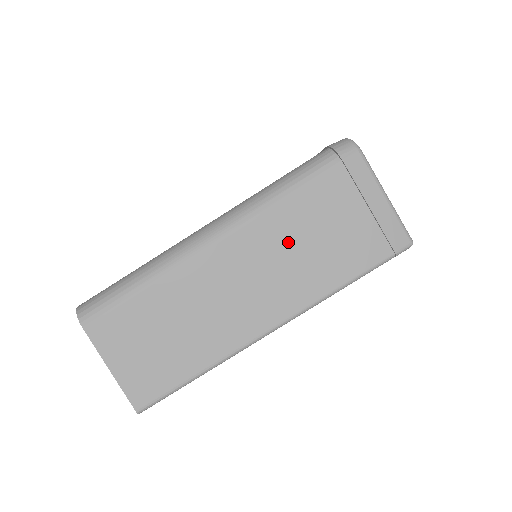
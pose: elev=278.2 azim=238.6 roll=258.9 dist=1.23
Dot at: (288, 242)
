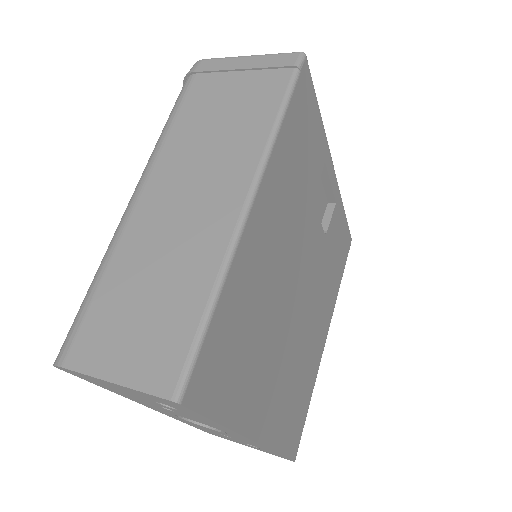
Dot at: (199, 141)
